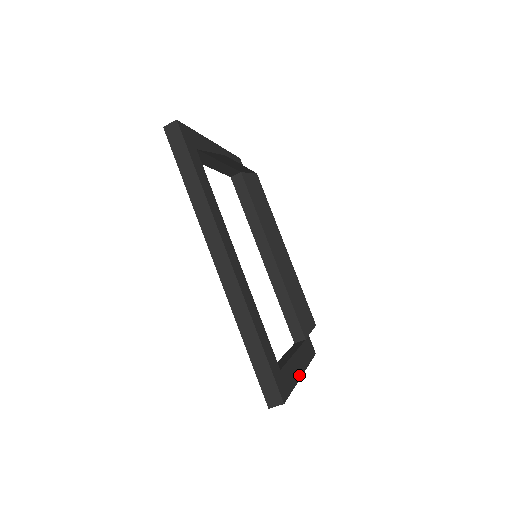
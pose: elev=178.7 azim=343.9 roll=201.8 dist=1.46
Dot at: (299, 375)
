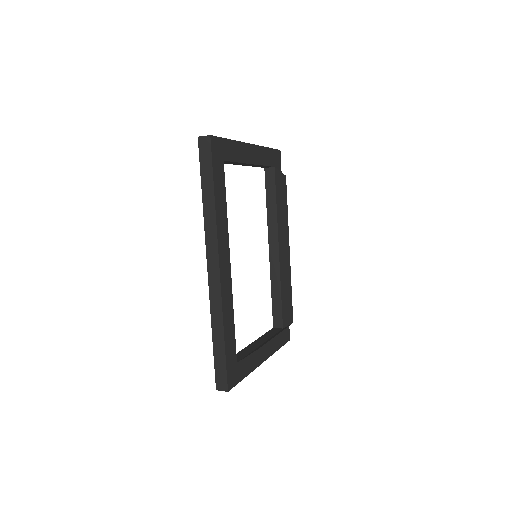
Dot at: (258, 364)
